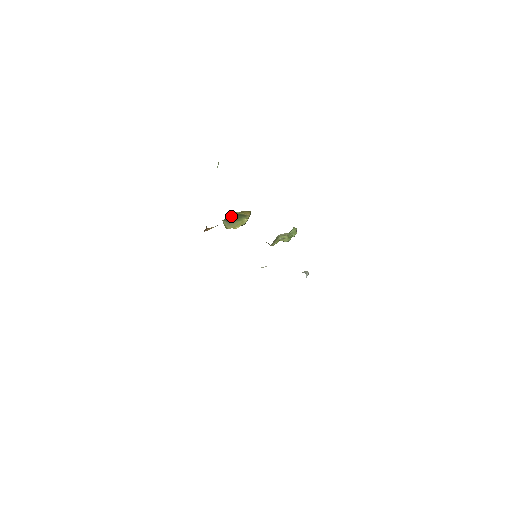
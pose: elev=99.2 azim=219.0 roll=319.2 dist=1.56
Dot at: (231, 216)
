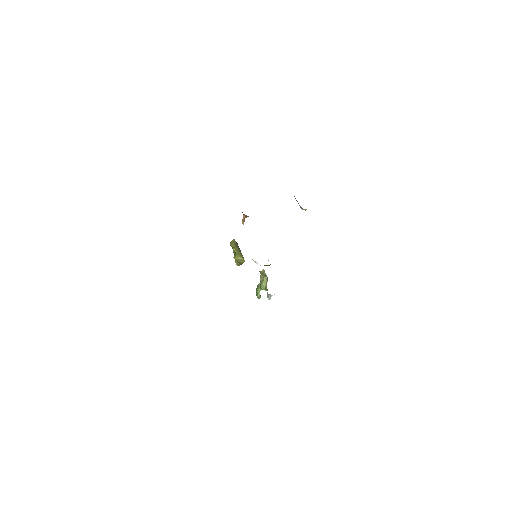
Dot at: occluded
